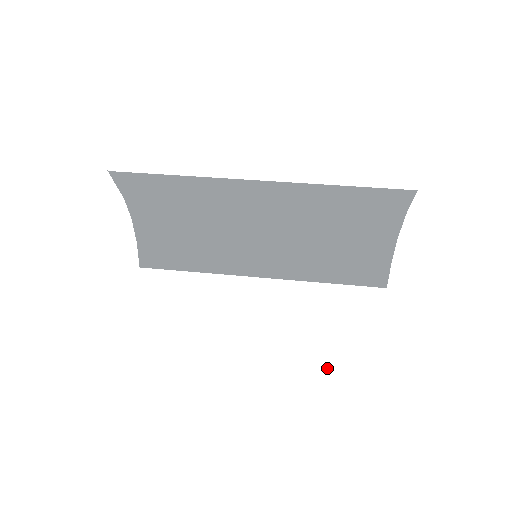
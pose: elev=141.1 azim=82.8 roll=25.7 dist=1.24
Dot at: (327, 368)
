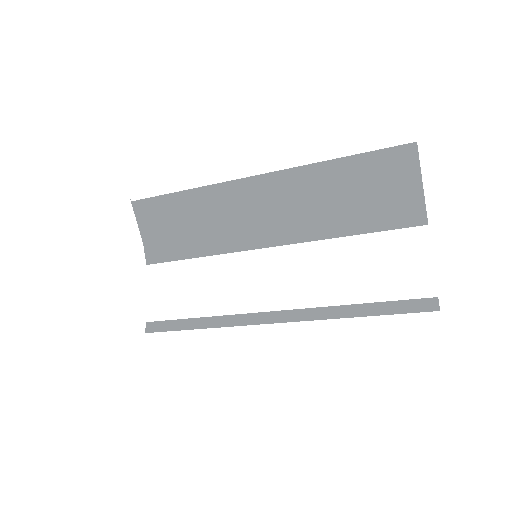
Dot at: (311, 276)
